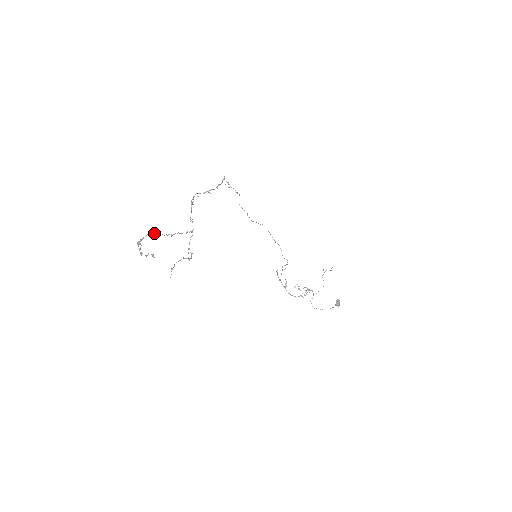
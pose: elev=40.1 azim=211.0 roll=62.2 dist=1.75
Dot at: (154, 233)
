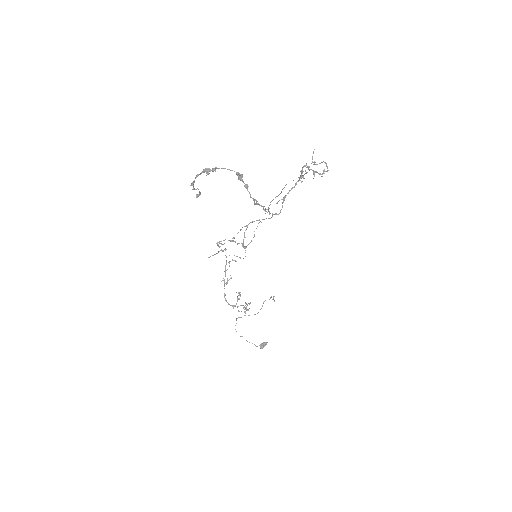
Dot at: (239, 179)
